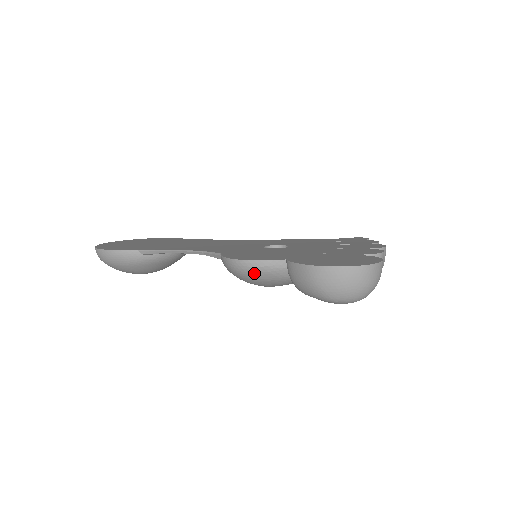
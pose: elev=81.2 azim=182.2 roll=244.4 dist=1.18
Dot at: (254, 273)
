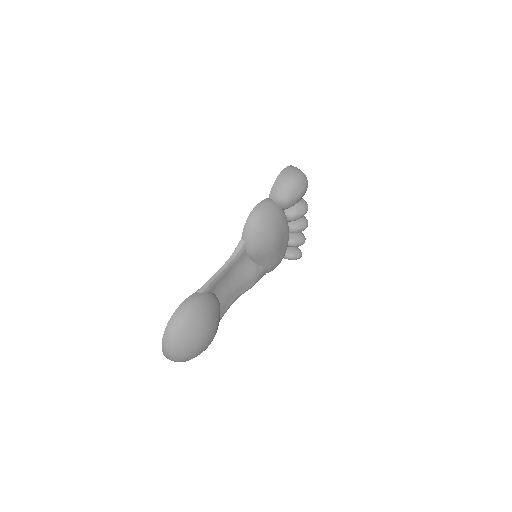
Dot at: (264, 210)
